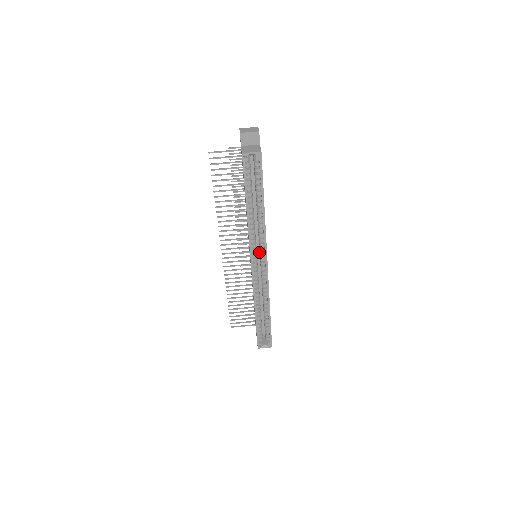
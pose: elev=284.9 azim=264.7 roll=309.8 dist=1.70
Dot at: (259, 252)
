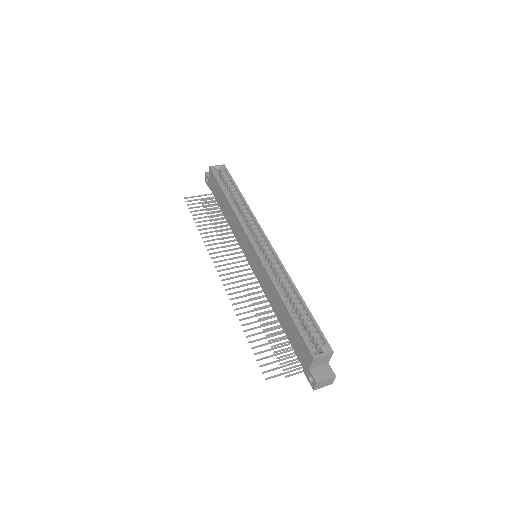
Dot at: occluded
